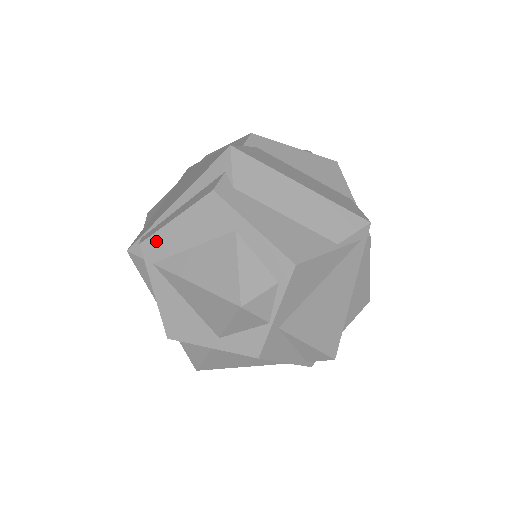
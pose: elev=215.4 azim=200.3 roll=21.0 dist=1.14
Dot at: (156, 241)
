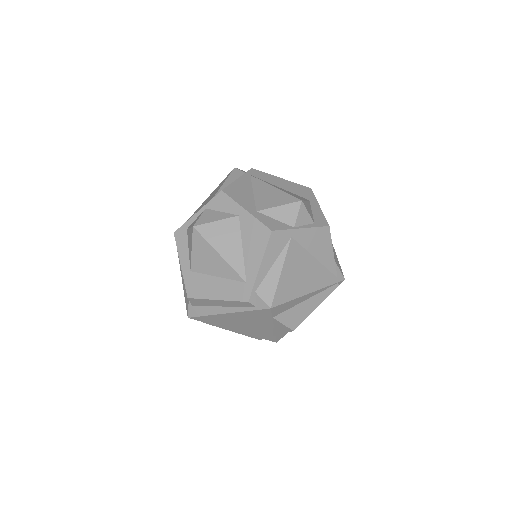
Dot at: (262, 174)
